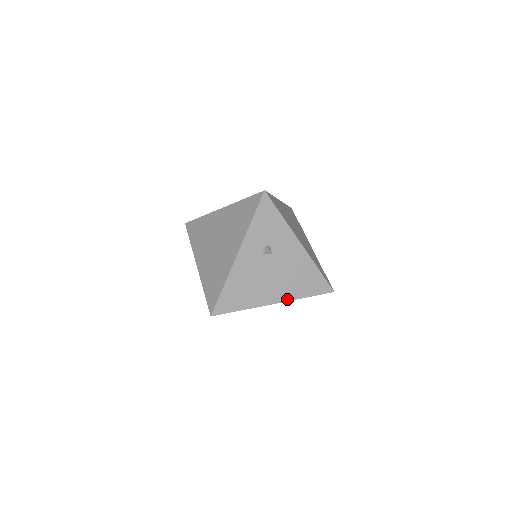
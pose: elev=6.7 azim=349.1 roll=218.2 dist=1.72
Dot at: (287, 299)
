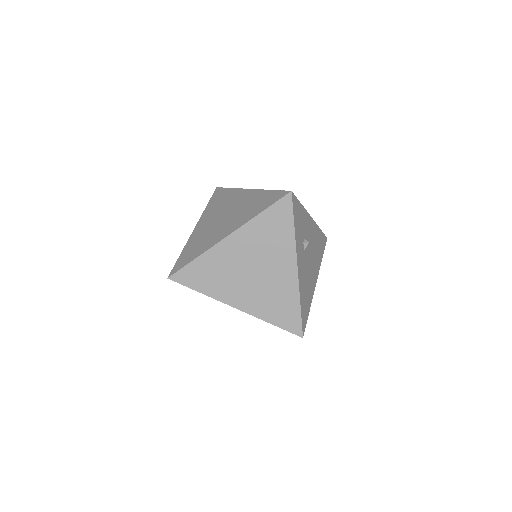
Dot at: (318, 272)
